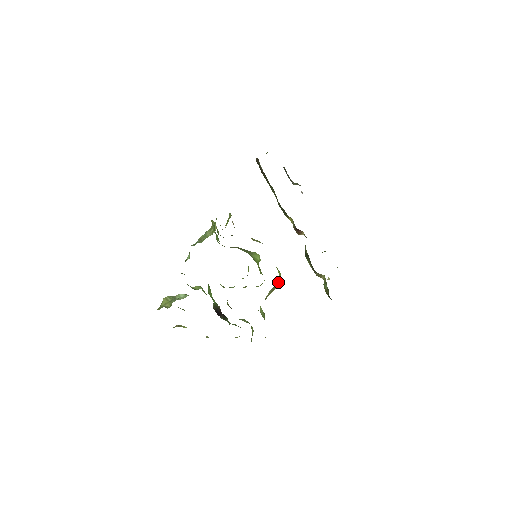
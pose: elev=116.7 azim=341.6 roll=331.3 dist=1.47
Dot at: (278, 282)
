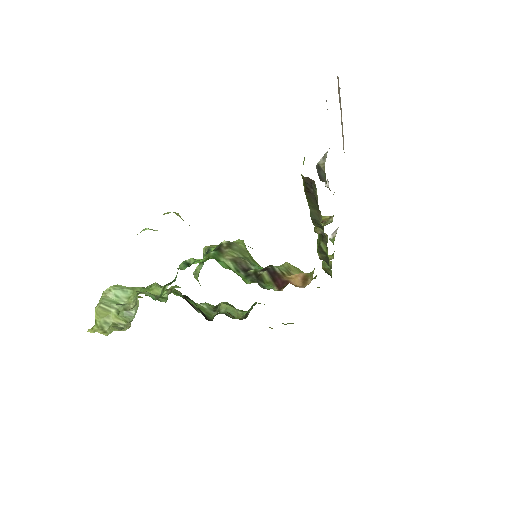
Dot at: occluded
